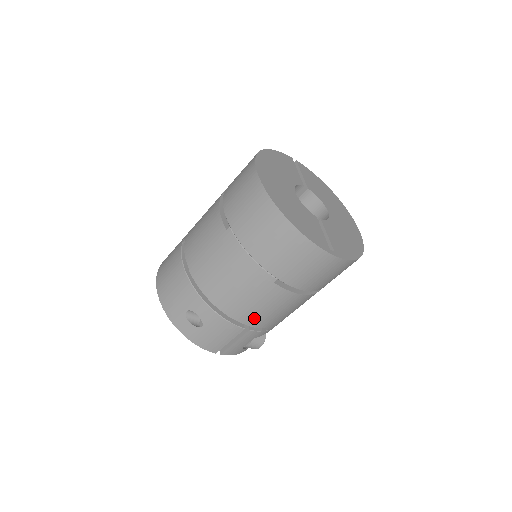
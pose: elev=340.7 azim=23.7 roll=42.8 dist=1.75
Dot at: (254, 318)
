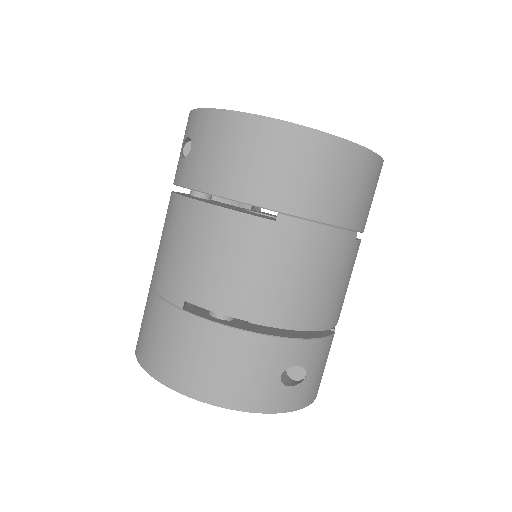
Dot at: (341, 308)
